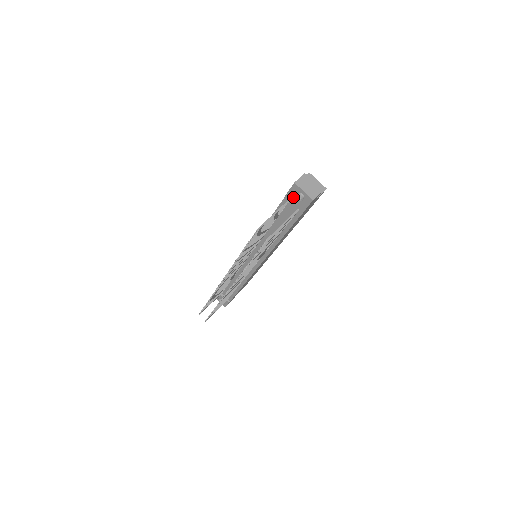
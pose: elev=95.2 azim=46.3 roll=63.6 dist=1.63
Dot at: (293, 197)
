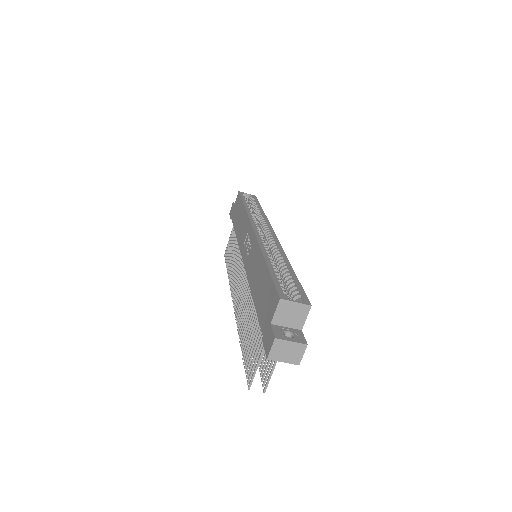
Dot at: occluded
